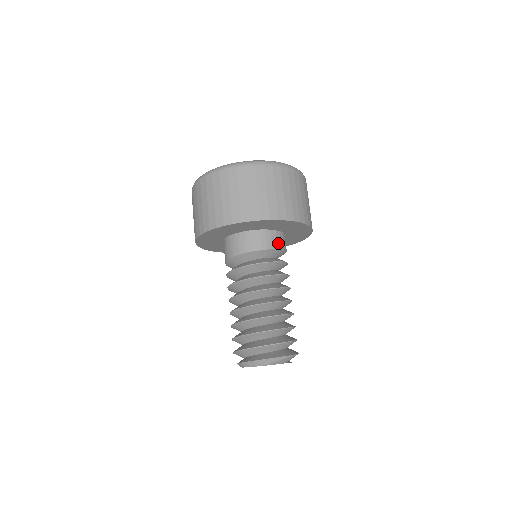
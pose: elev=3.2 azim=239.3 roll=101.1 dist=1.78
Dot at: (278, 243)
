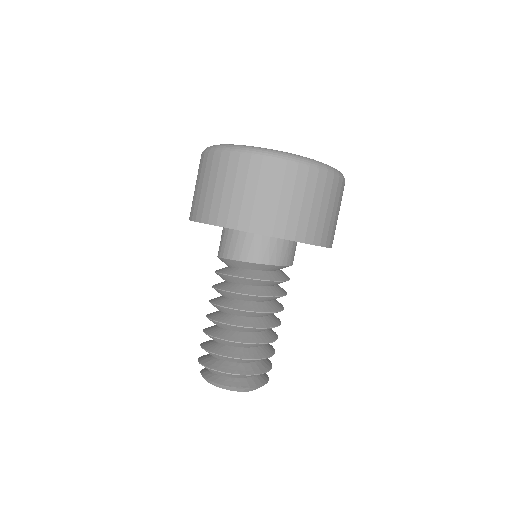
Dot at: occluded
